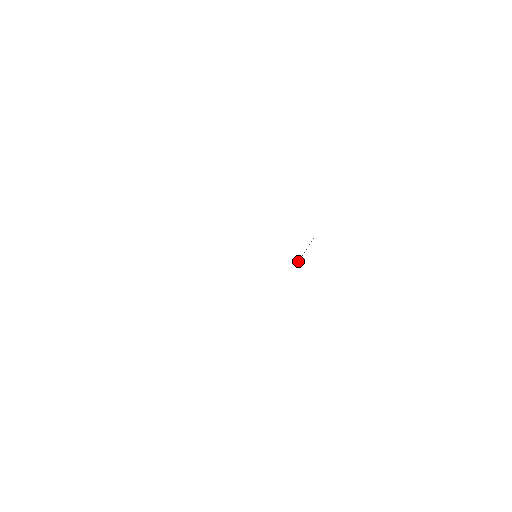
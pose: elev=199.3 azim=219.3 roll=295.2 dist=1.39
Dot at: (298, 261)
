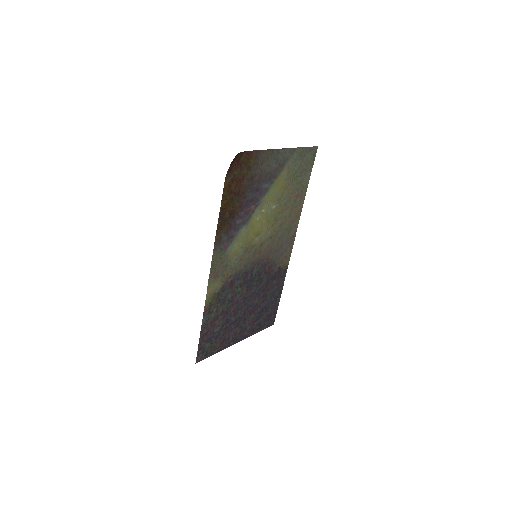
Dot at: (250, 207)
